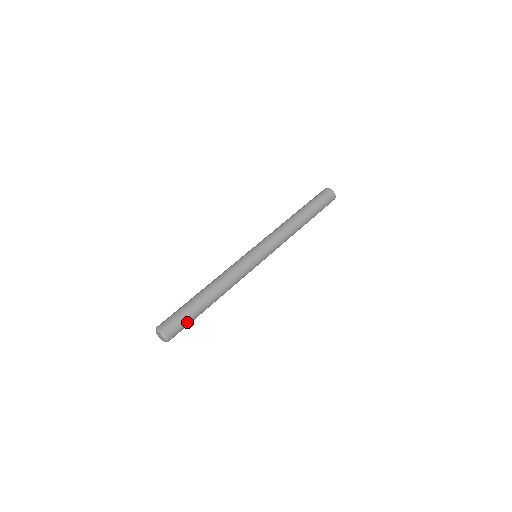
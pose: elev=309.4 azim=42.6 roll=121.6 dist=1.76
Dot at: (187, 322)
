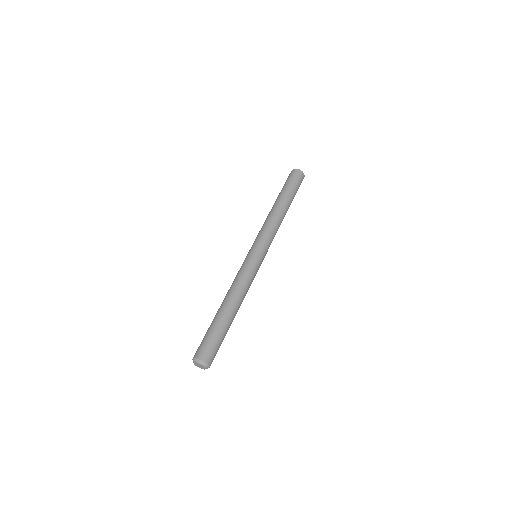
Dot at: occluded
